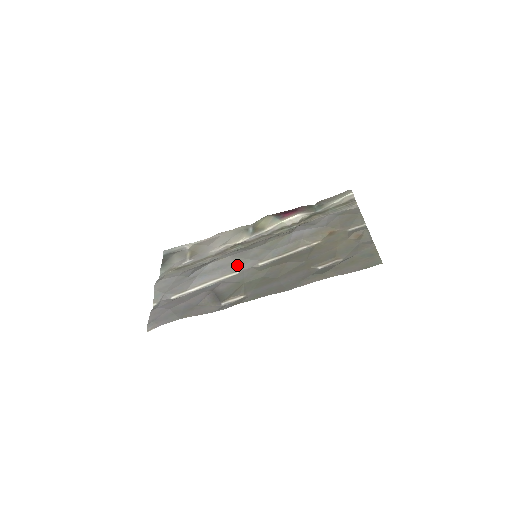
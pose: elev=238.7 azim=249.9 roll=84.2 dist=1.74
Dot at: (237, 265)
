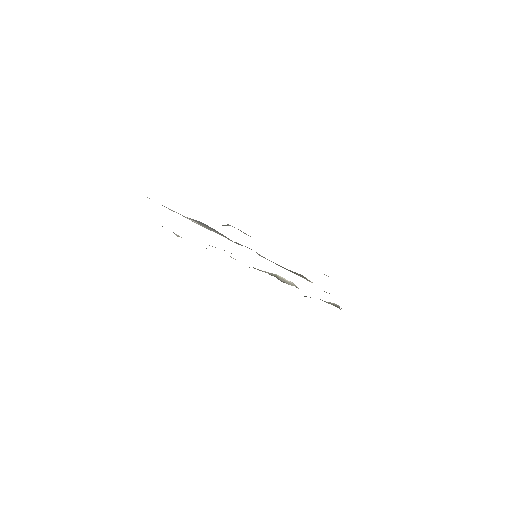
Dot at: occluded
